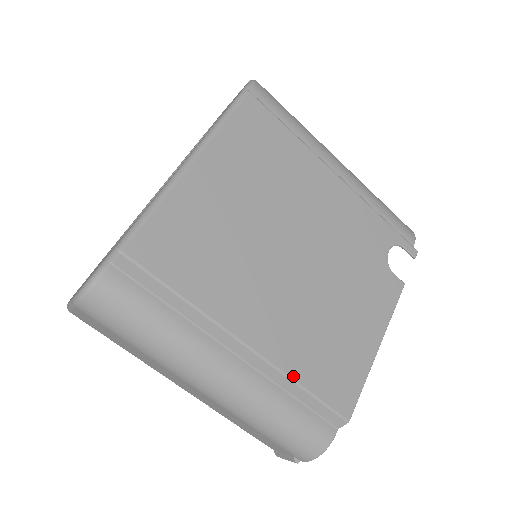
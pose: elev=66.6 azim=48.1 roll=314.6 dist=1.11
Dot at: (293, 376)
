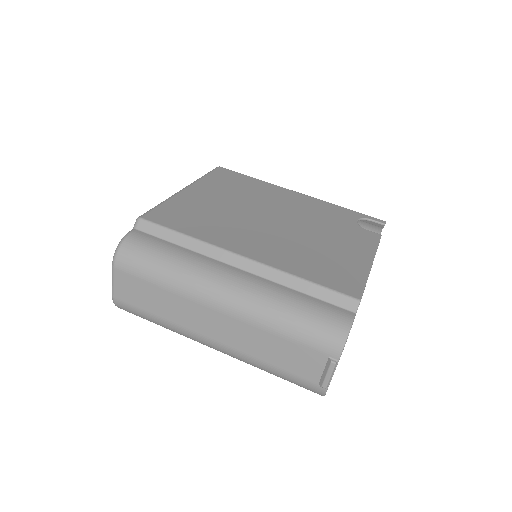
Dot at: (292, 273)
